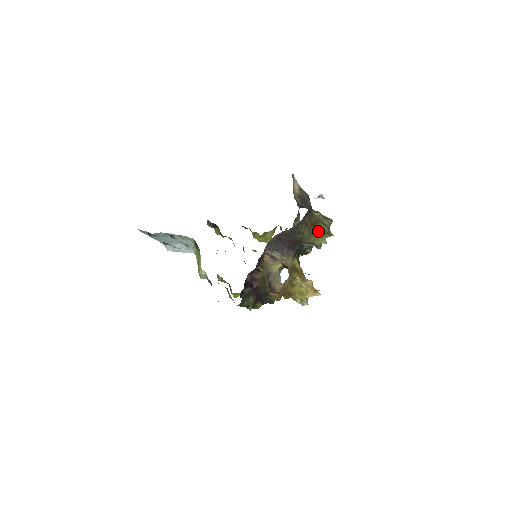
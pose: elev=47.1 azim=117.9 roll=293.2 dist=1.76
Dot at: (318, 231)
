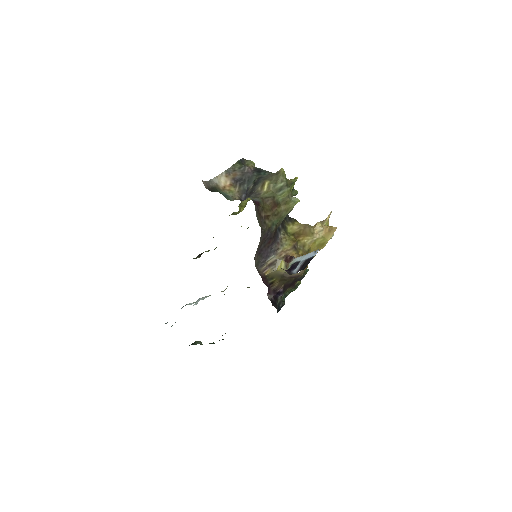
Dot at: (282, 202)
